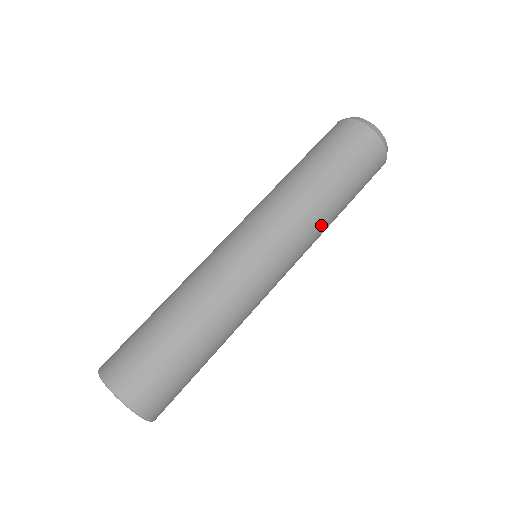
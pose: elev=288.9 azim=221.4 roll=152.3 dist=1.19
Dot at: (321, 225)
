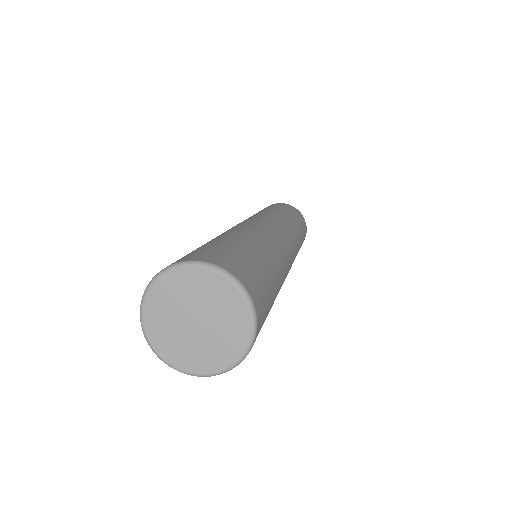
Dot at: occluded
